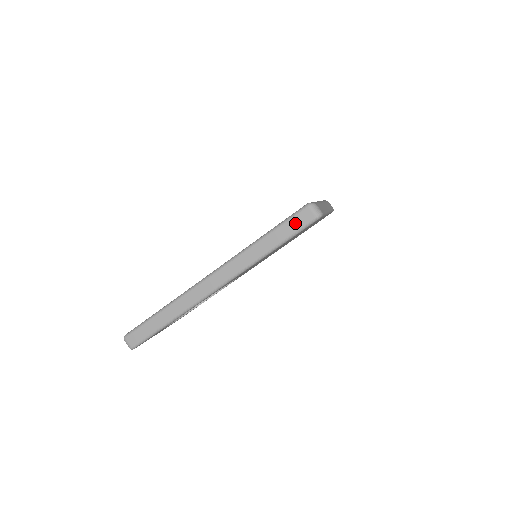
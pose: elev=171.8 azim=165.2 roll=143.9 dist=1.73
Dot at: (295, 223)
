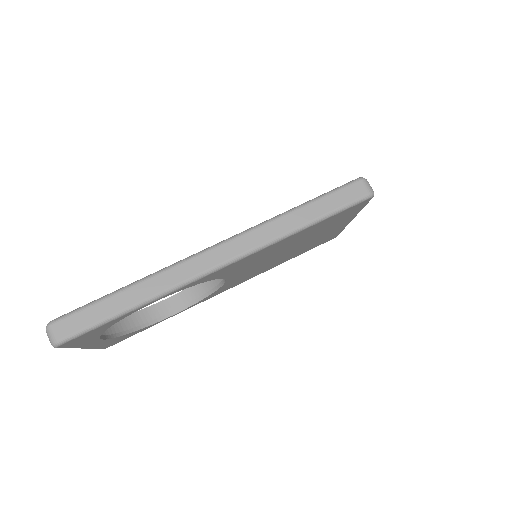
Dot at: (343, 196)
